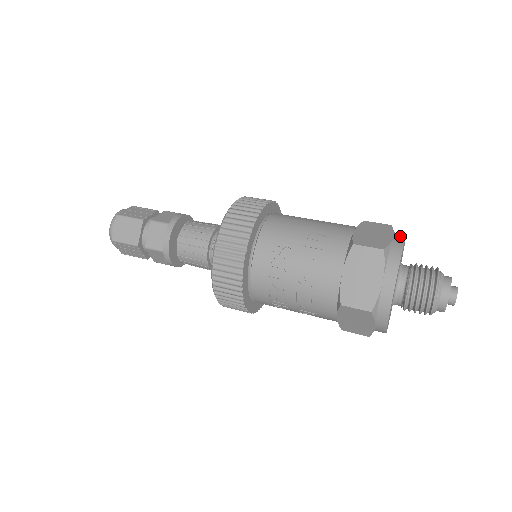
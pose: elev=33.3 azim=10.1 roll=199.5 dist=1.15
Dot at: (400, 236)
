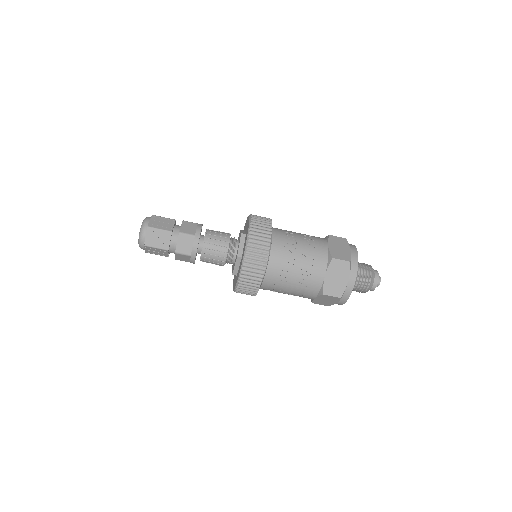
Dot at: occluded
